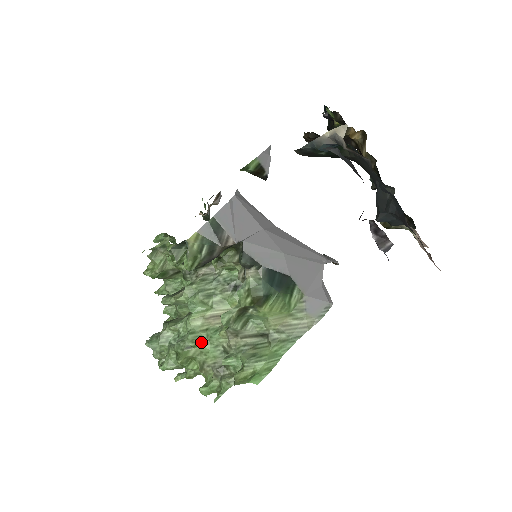
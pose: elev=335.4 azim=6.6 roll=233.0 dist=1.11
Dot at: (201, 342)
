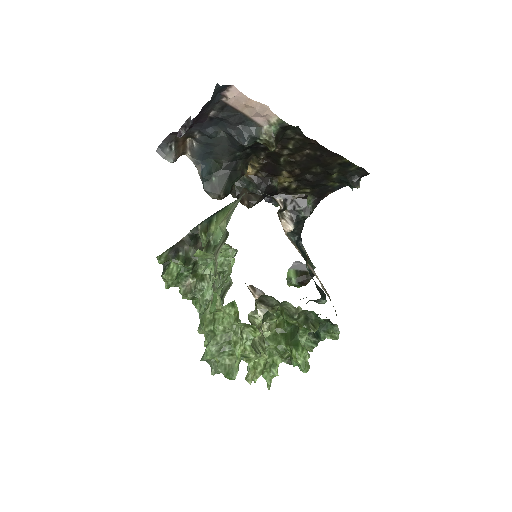
Dot at: occluded
